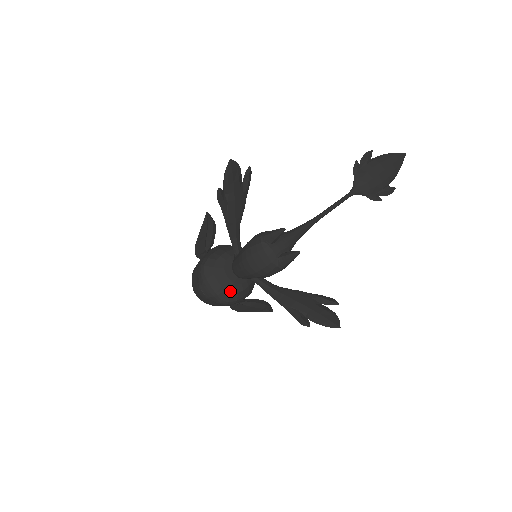
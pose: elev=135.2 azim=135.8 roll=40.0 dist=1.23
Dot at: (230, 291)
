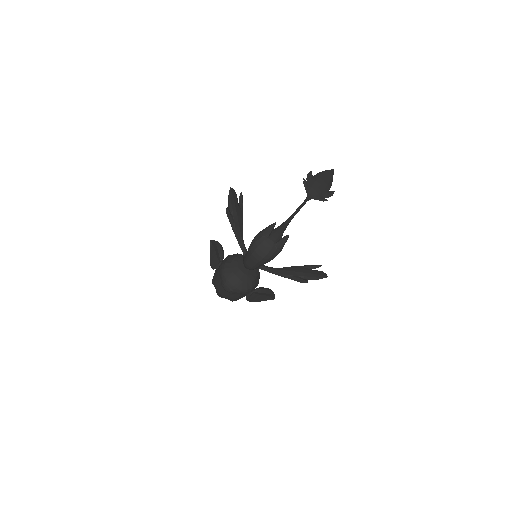
Dot at: (246, 281)
